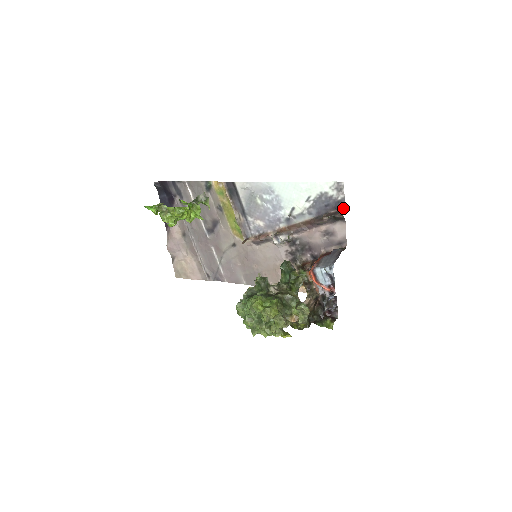
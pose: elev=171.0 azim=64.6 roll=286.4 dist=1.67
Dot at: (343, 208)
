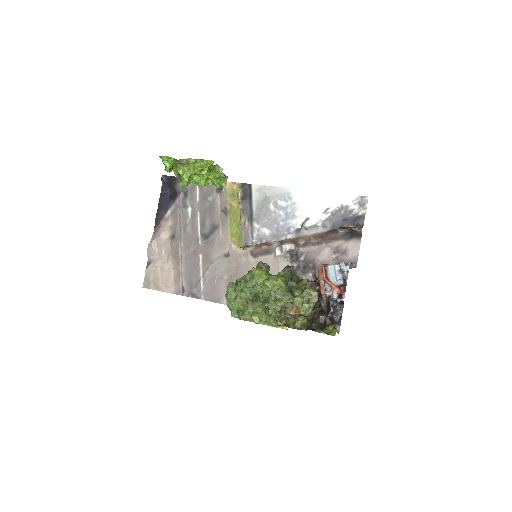
Dot at: (362, 224)
